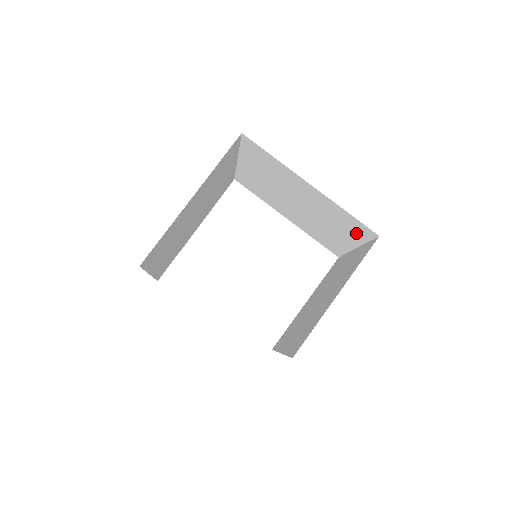
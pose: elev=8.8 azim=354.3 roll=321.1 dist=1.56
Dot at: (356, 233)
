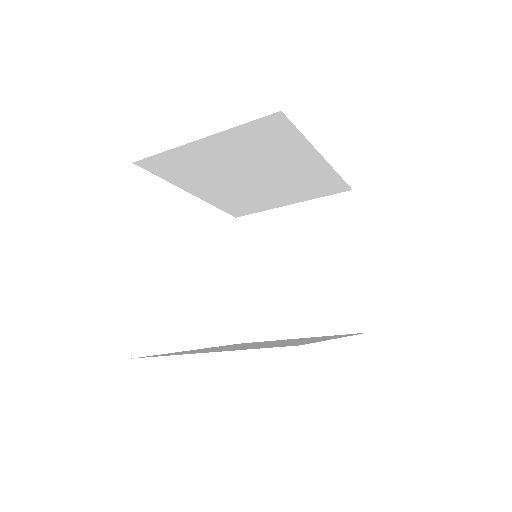
Dot at: (318, 192)
